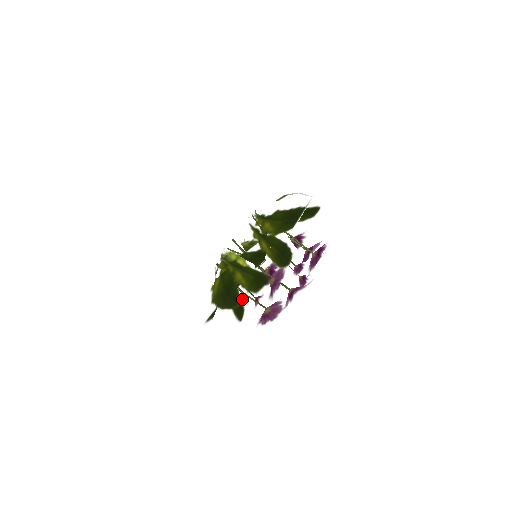
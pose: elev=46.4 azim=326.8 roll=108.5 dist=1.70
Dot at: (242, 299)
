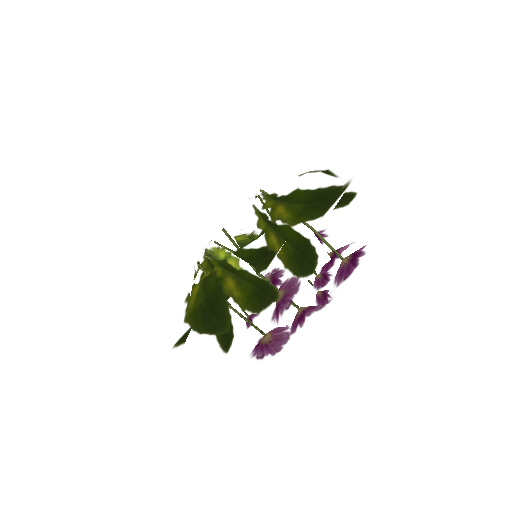
Dot at: (233, 321)
